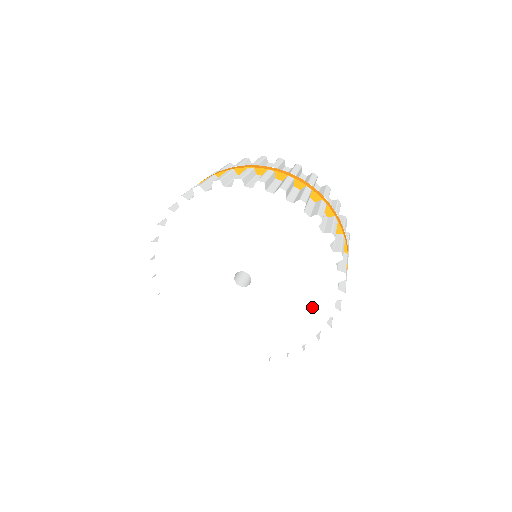
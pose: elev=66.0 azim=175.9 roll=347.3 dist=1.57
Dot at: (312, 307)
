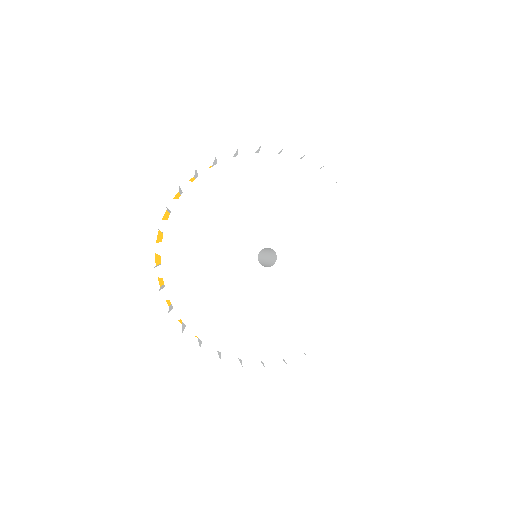
Dot at: (345, 267)
